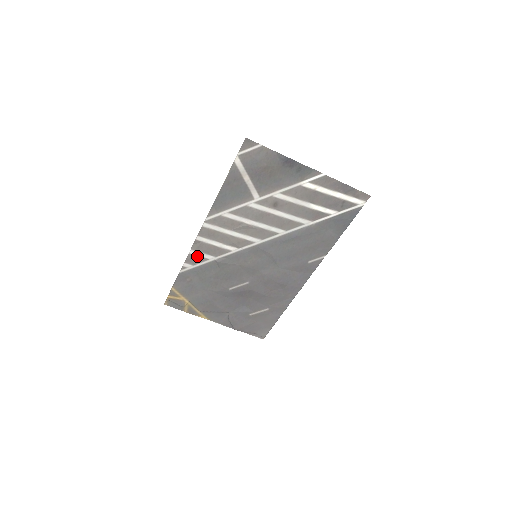
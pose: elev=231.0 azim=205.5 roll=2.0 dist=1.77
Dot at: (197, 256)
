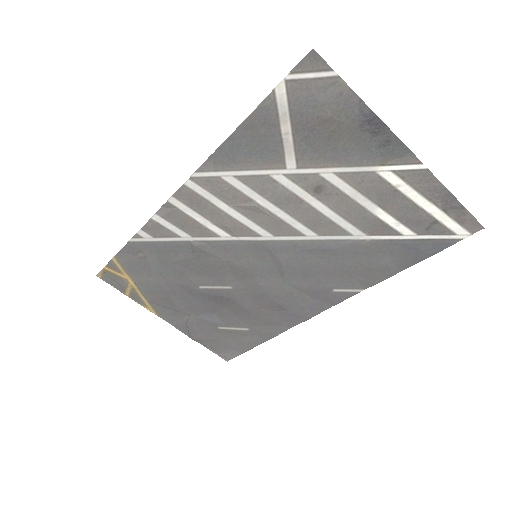
Dot at: (163, 226)
